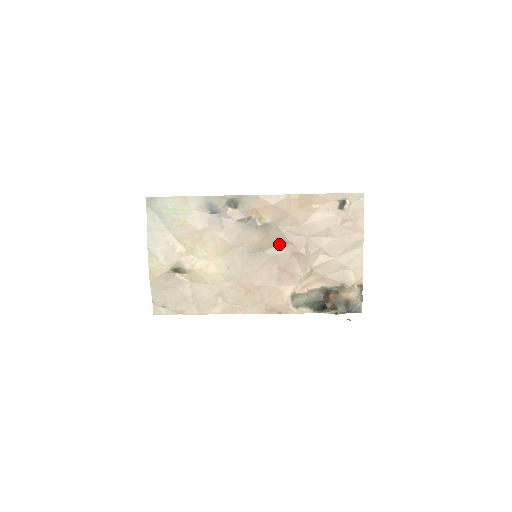
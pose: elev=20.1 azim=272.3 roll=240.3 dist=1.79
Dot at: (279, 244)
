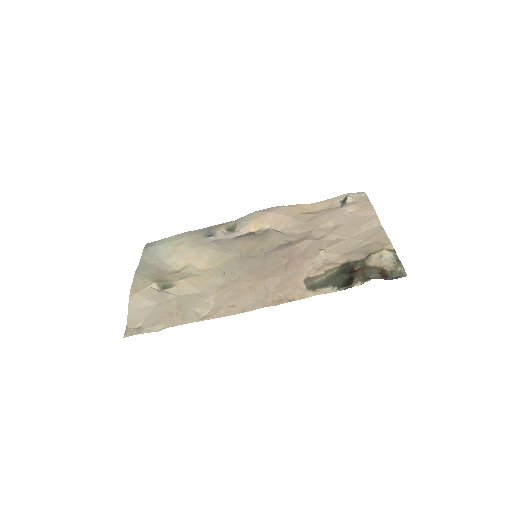
Dot at: (282, 244)
